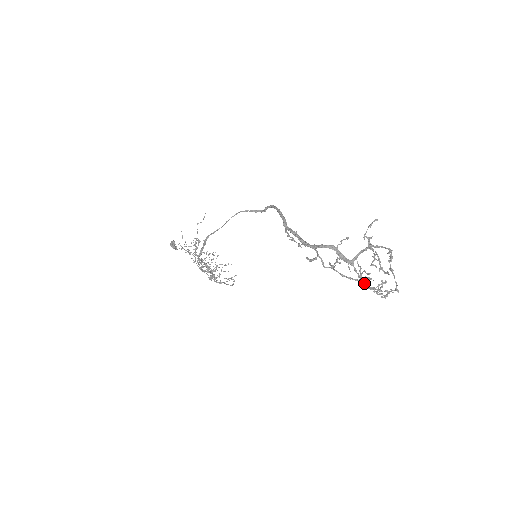
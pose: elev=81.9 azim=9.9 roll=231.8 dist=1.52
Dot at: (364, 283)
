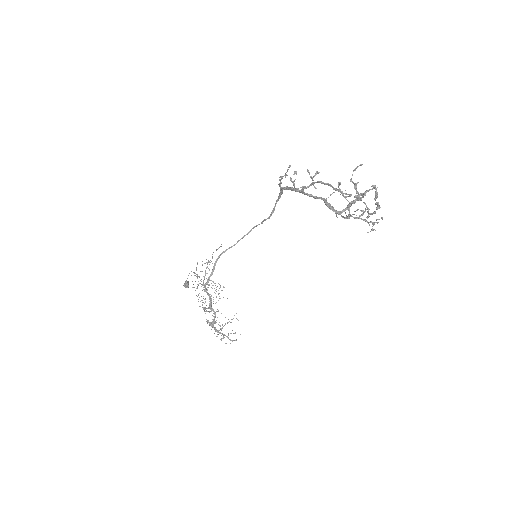
Dot at: (342, 194)
